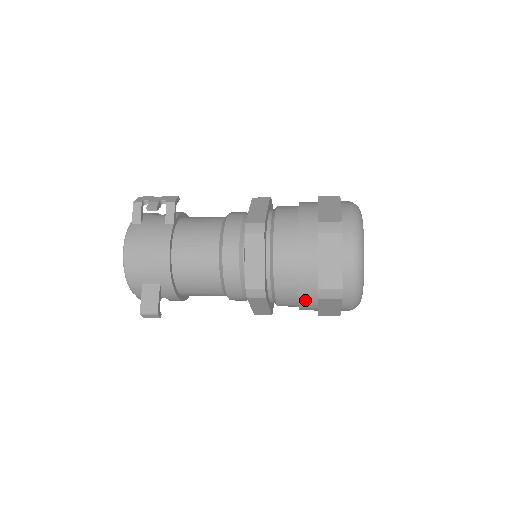
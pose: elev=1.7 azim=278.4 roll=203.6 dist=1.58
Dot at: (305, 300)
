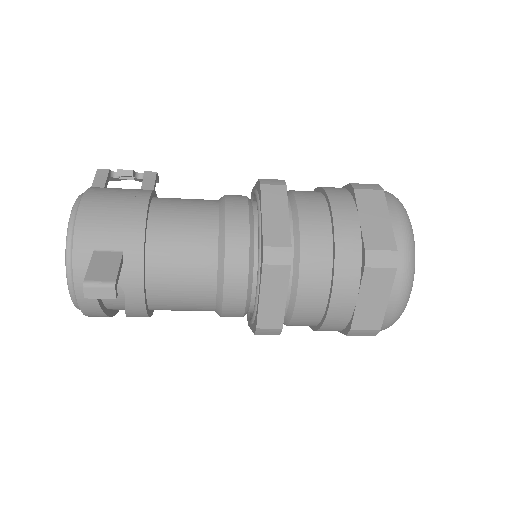
Dot at: (342, 279)
